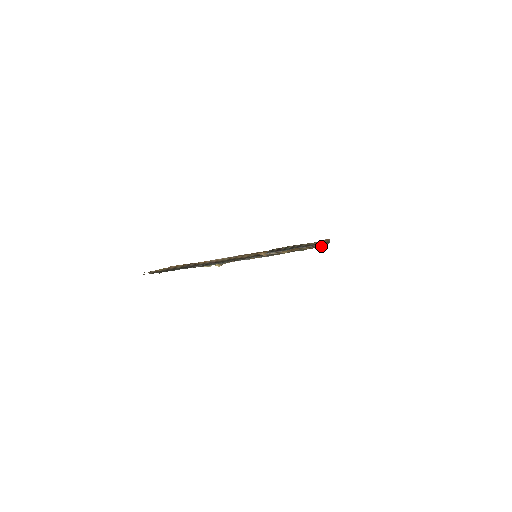
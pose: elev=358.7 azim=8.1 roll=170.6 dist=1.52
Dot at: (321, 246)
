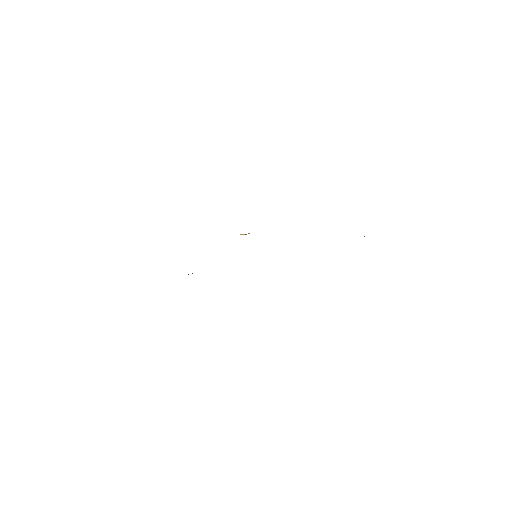
Dot at: occluded
